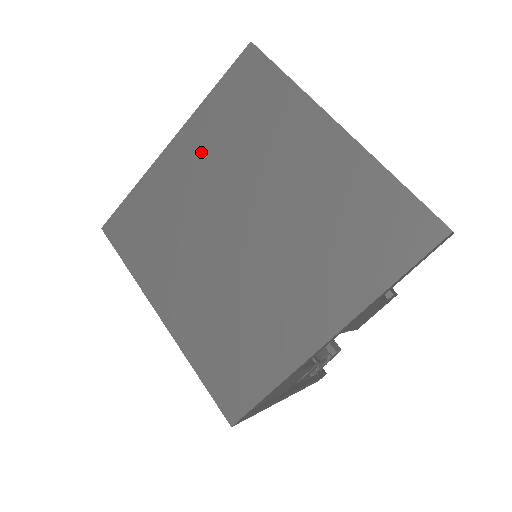
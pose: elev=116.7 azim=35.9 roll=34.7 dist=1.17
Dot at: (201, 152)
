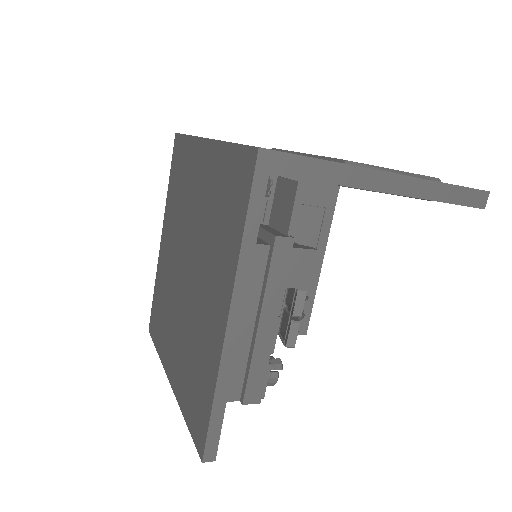
Dot at: (205, 181)
